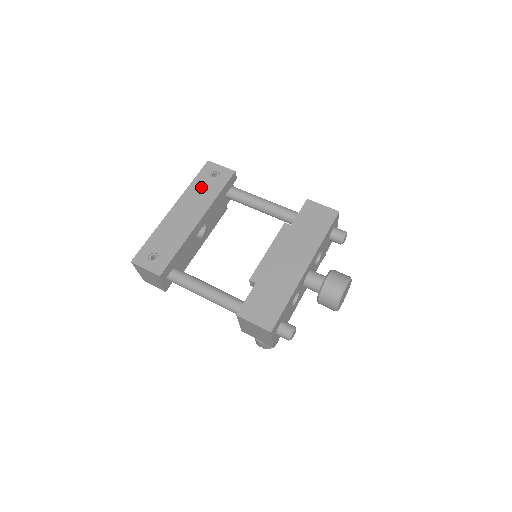
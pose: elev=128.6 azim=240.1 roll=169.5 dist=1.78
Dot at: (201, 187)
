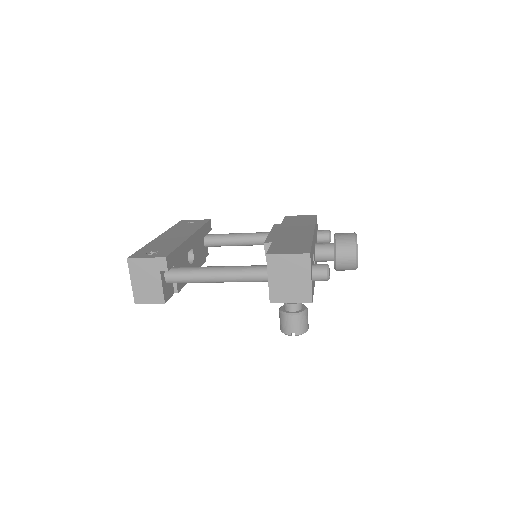
Dot at: (182, 227)
